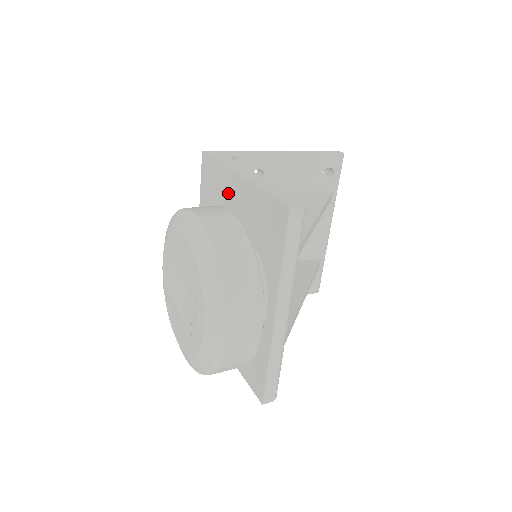
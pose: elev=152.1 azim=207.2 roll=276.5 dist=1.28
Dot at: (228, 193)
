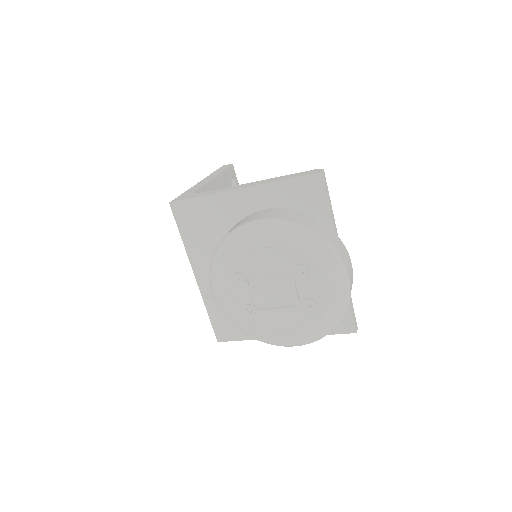
Dot at: (231, 211)
